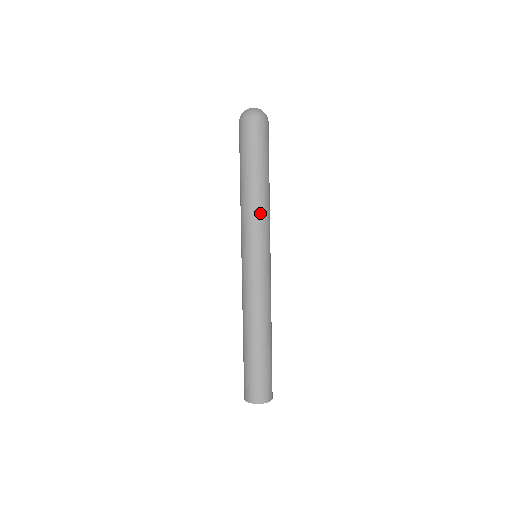
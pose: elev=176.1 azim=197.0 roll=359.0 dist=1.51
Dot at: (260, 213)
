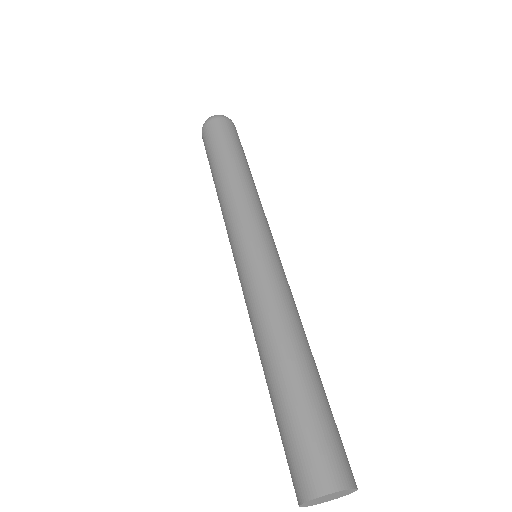
Dot at: (250, 195)
